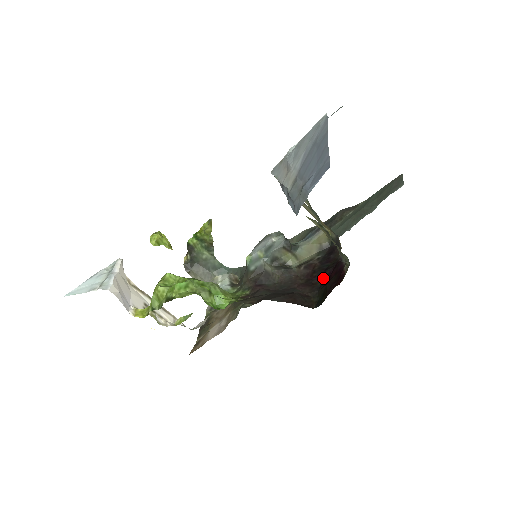
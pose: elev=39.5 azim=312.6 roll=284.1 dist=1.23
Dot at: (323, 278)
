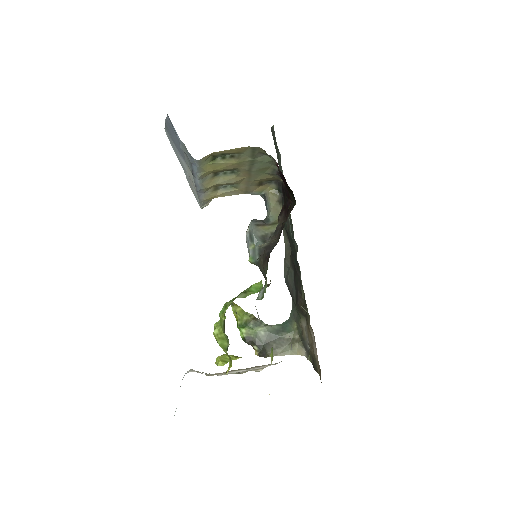
Dot at: (289, 197)
